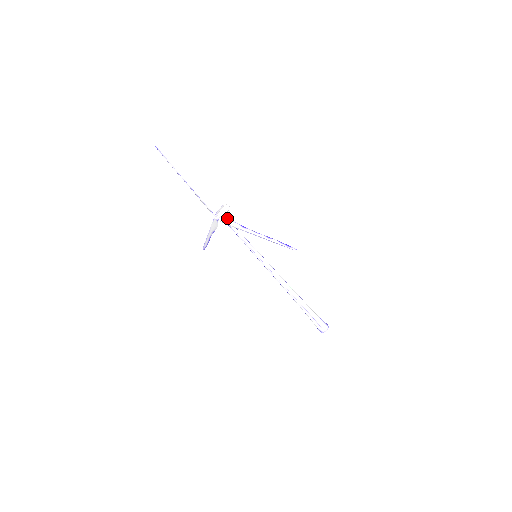
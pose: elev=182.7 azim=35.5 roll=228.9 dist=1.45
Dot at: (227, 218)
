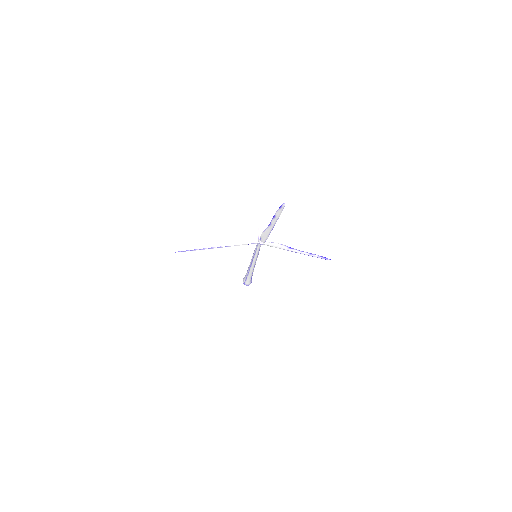
Dot at: occluded
